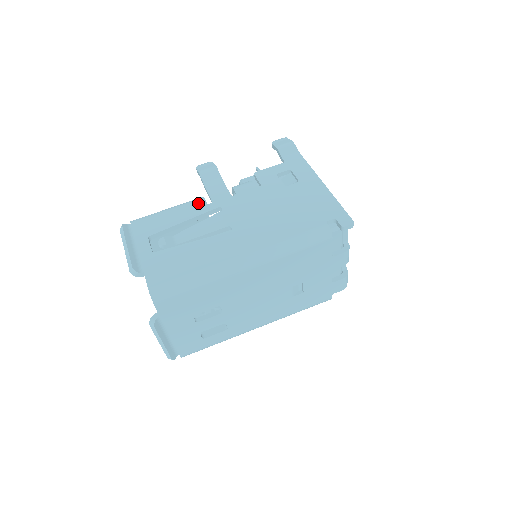
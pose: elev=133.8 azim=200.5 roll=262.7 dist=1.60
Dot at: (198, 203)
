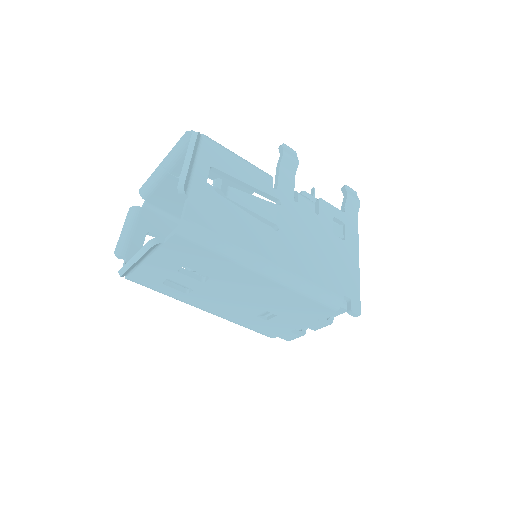
Dot at: (267, 178)
